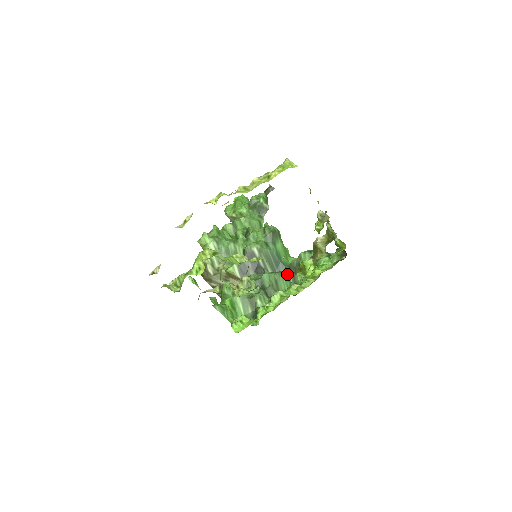
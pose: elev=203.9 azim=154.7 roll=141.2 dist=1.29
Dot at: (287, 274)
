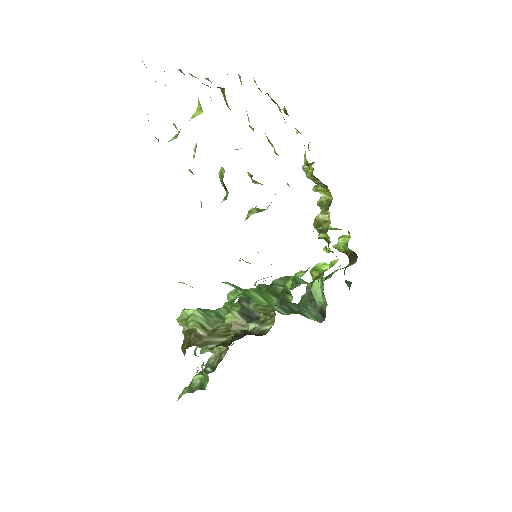
Dot at: occluded
